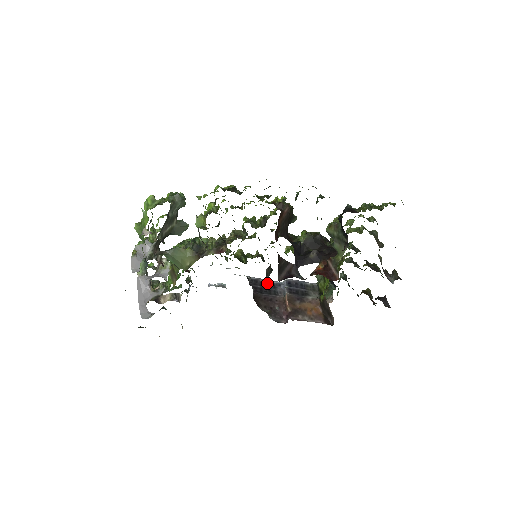
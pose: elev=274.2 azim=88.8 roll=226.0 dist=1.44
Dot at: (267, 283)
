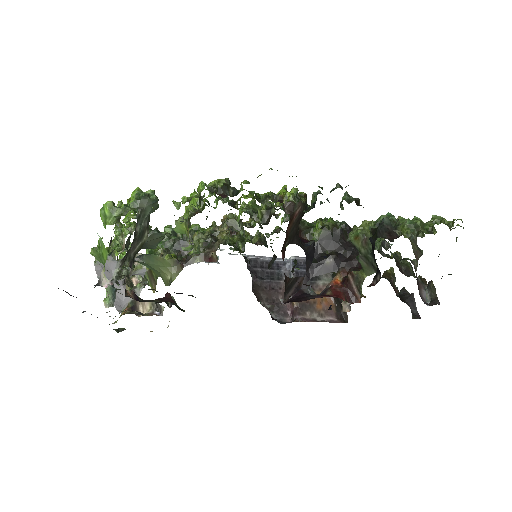
Dot at: occluded
